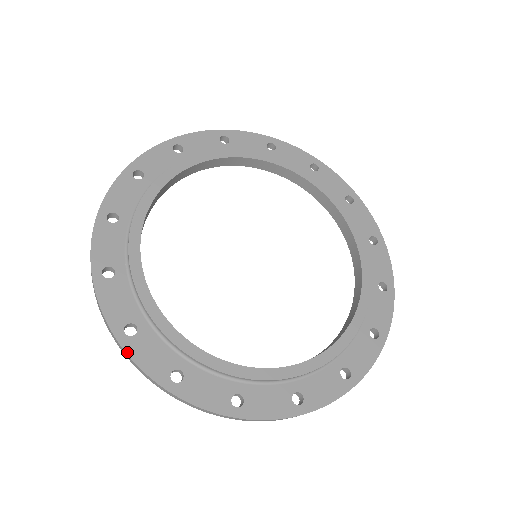
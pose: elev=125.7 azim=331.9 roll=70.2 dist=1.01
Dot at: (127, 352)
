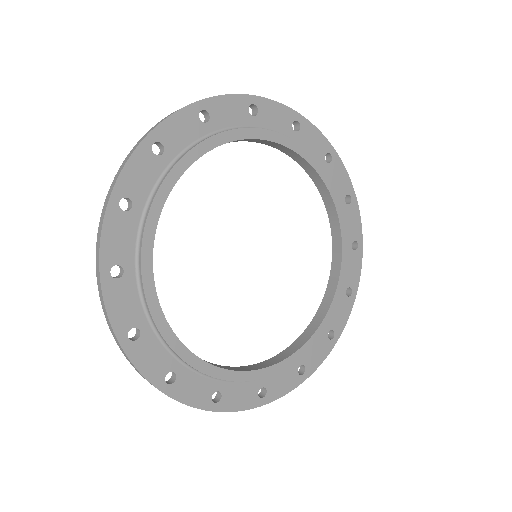
Dot at: (129, 357)
